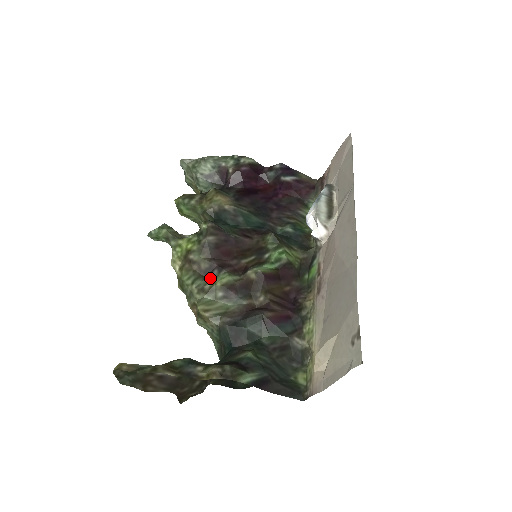
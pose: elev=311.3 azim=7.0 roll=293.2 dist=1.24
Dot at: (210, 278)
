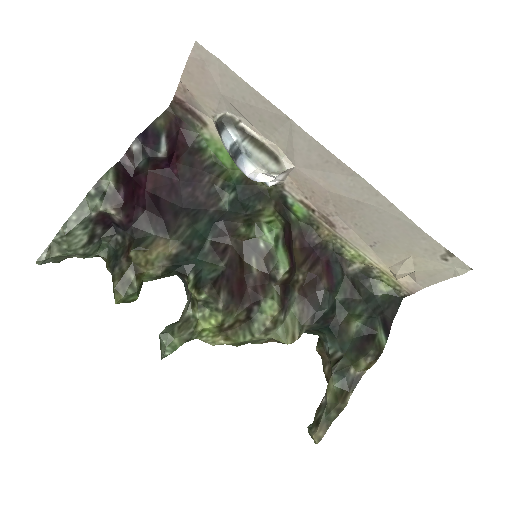
Dot at: (258, 316)
